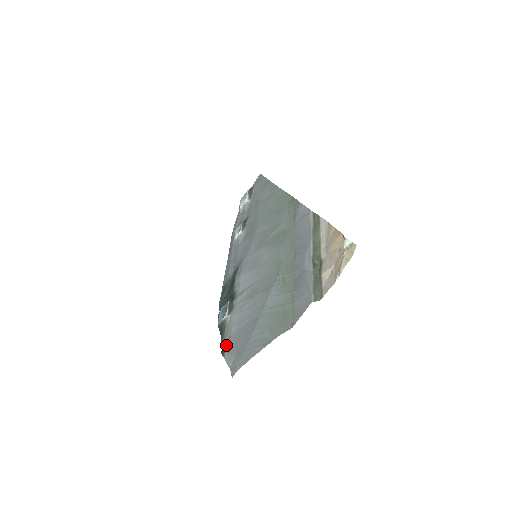
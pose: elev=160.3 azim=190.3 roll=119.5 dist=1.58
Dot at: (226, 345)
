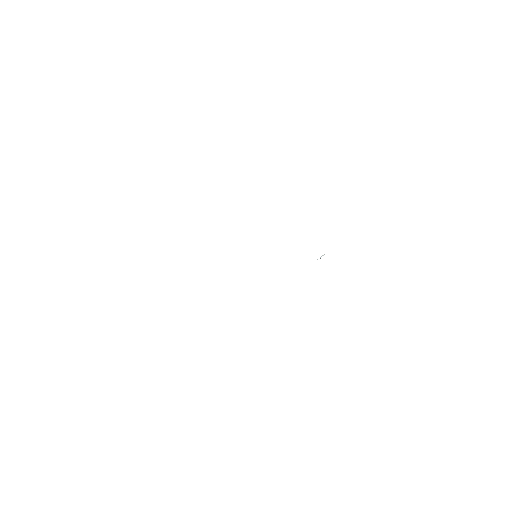
Dot at: occluded
